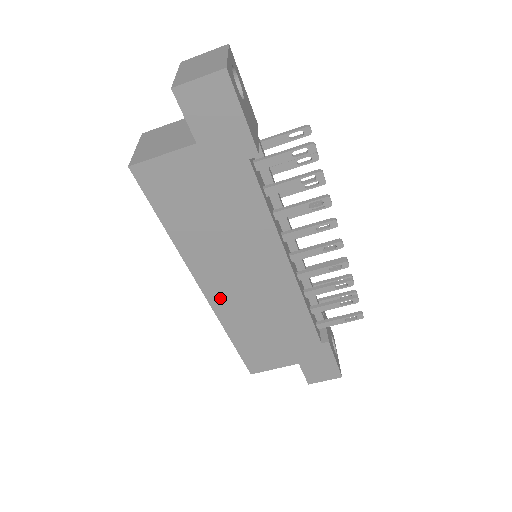
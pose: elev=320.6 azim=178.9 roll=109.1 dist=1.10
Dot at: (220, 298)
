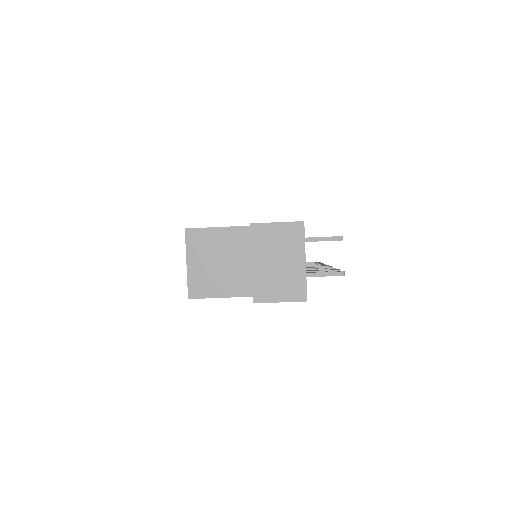
Dot at: occluded
